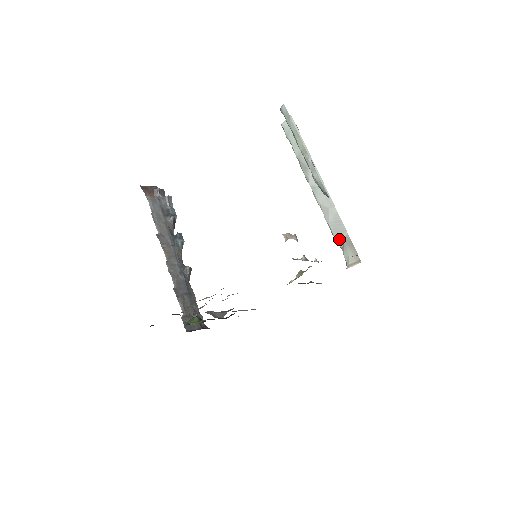
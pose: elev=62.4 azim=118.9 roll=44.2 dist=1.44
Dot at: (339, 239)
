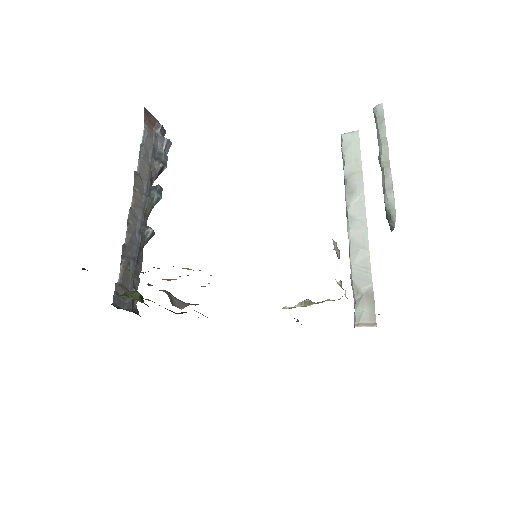
Dot at: (359, 288)
